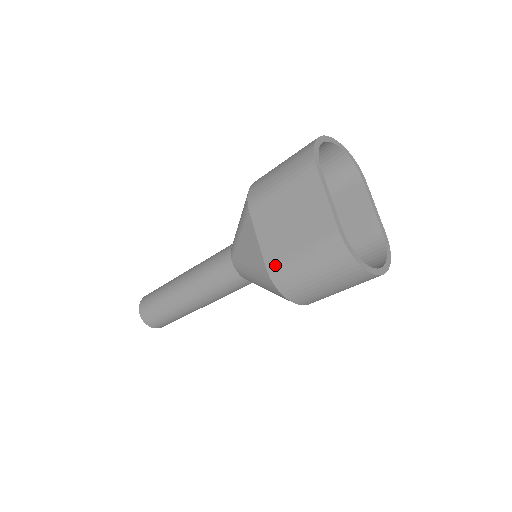
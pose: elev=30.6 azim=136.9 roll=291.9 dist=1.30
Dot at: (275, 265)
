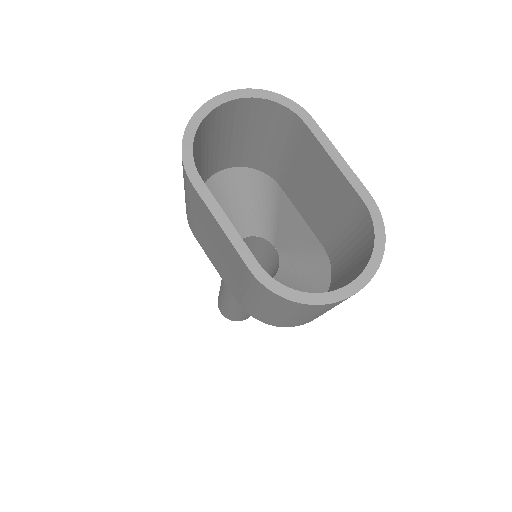
Dot at: (240, 301)
